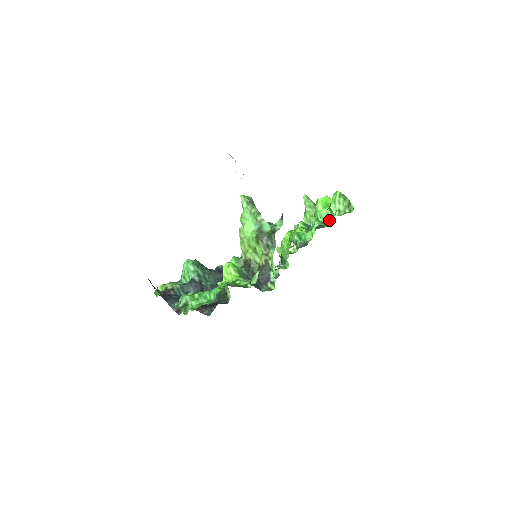
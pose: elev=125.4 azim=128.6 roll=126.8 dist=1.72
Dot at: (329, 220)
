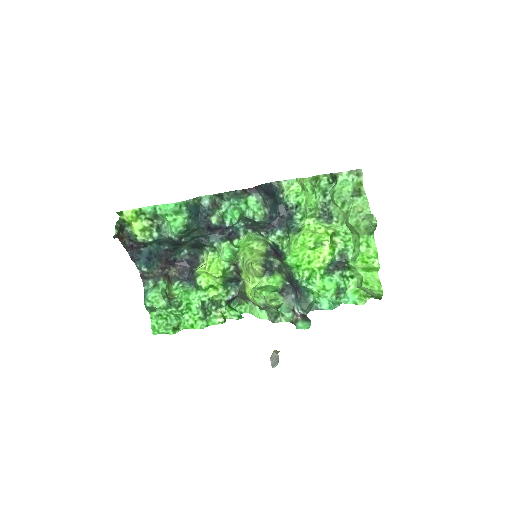
Dot at: (353, 275)
